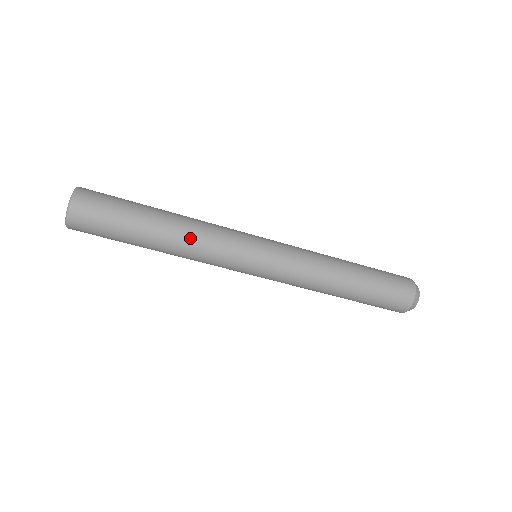
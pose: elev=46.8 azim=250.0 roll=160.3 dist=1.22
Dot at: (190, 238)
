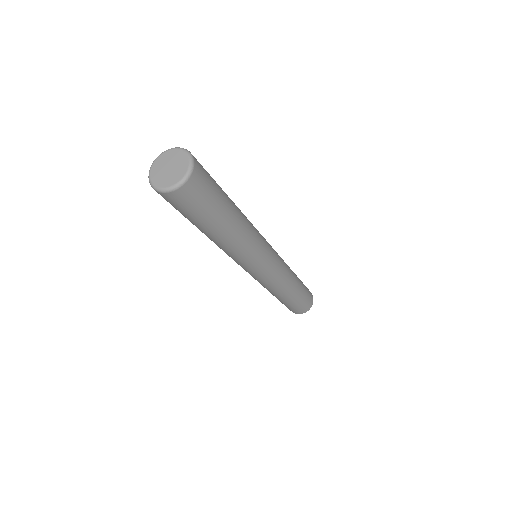
Dot at: (245, 237)
